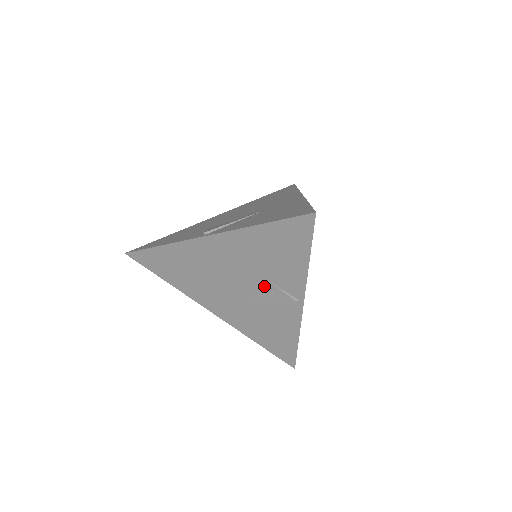
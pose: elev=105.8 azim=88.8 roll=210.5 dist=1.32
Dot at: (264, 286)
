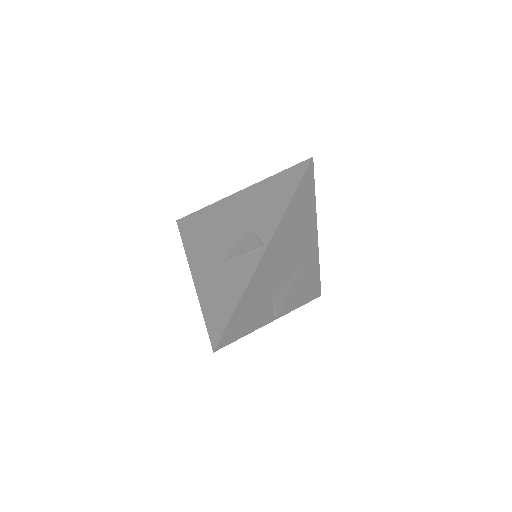
Dot at: (247, 235)
